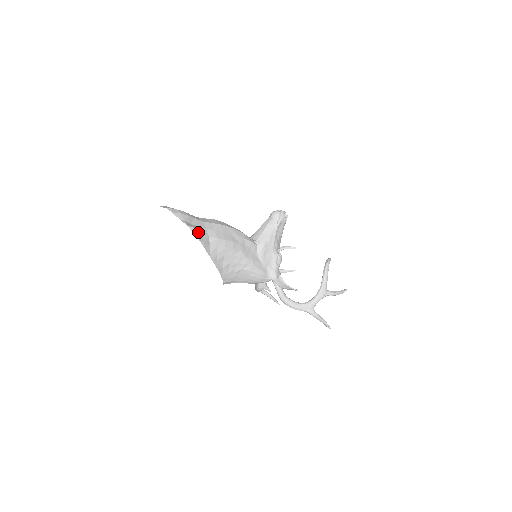
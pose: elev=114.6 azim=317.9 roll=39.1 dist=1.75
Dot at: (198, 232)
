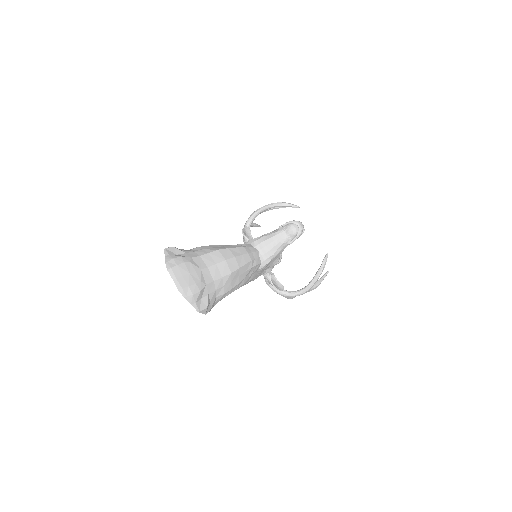
Dot at: (207, 308)
